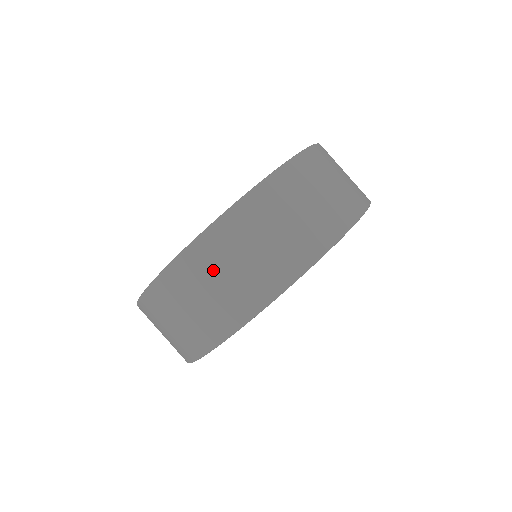
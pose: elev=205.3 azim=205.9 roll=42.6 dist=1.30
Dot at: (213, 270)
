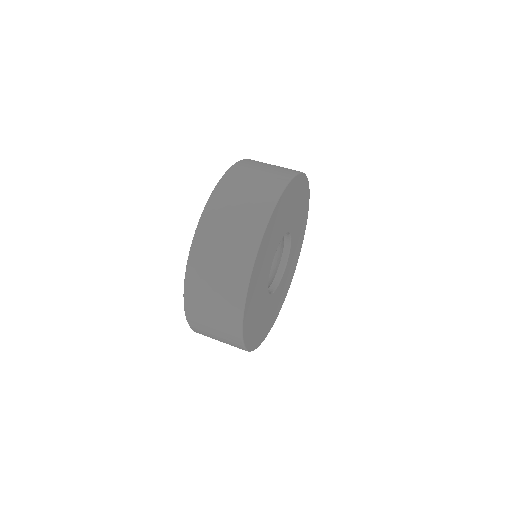
Dot at: (237, 191)
